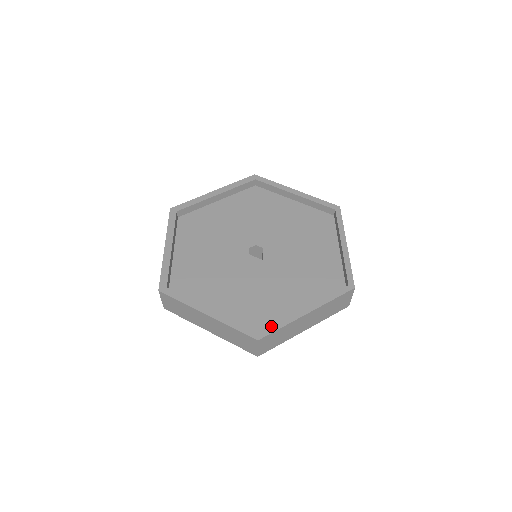
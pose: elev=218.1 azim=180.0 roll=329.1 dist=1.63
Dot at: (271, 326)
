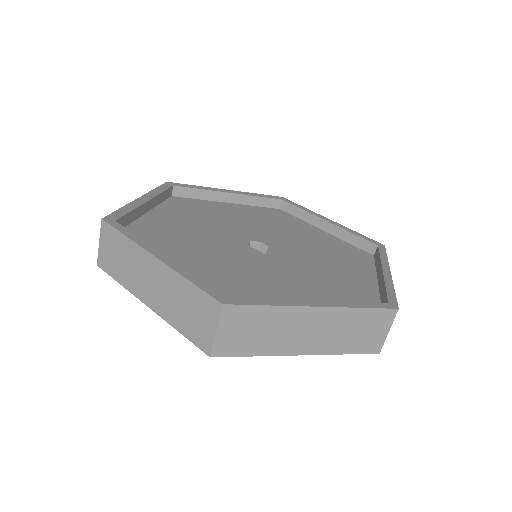
Dot at: occluded
